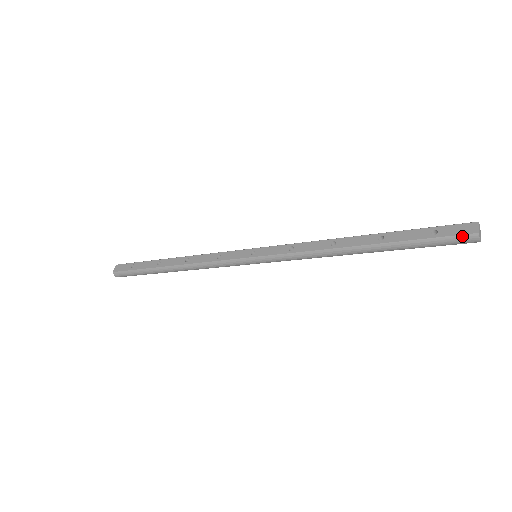
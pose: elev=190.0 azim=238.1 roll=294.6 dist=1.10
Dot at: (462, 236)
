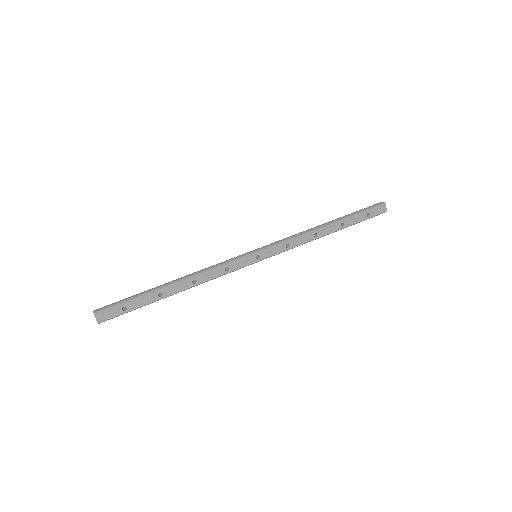
Dot at: occluded
